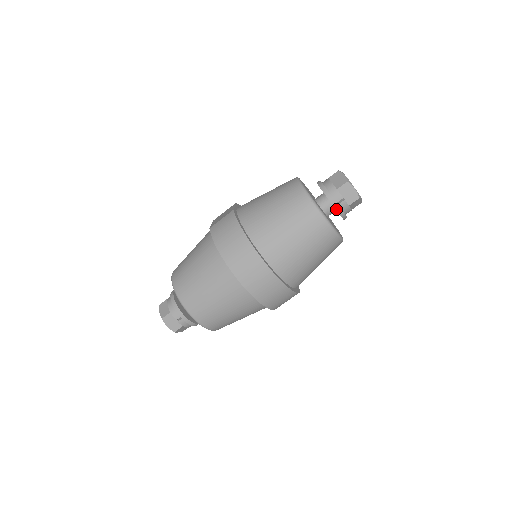
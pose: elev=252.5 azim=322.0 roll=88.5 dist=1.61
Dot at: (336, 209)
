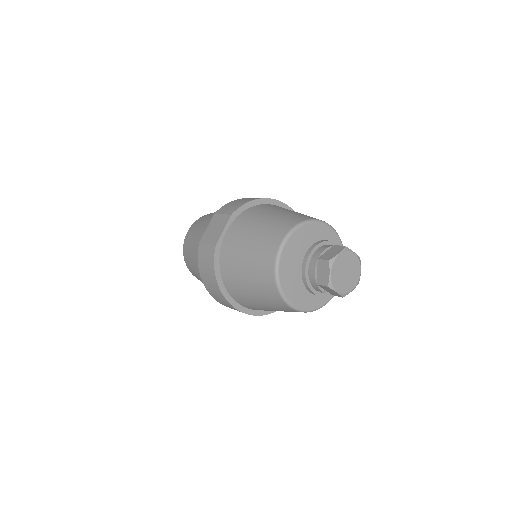
Dot at: occluded
